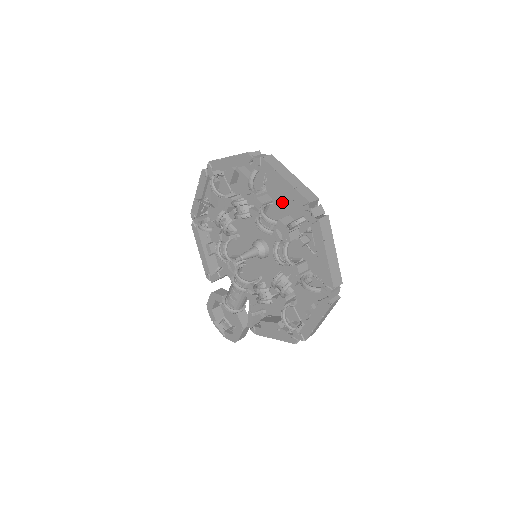
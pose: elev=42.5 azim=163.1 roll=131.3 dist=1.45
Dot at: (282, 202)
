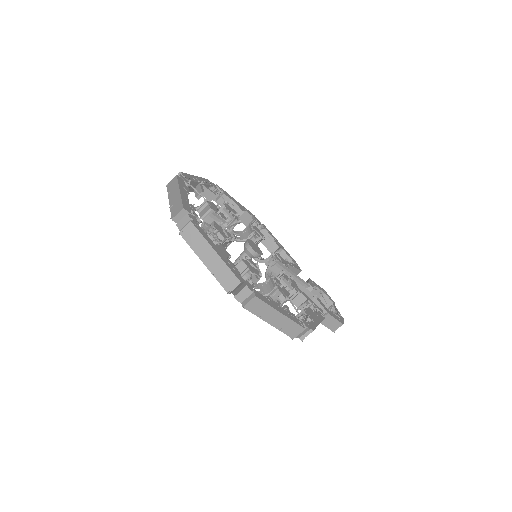
Dot at: occluded
